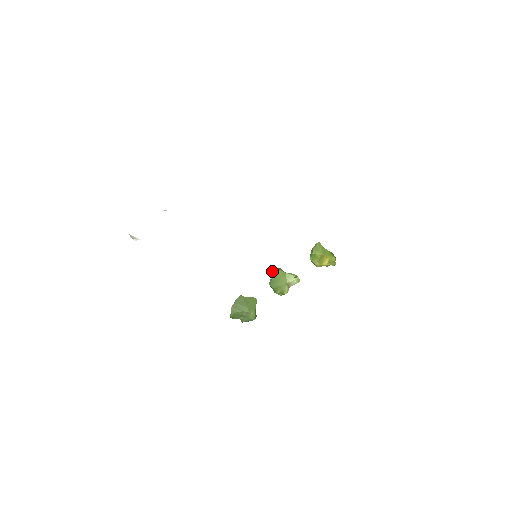
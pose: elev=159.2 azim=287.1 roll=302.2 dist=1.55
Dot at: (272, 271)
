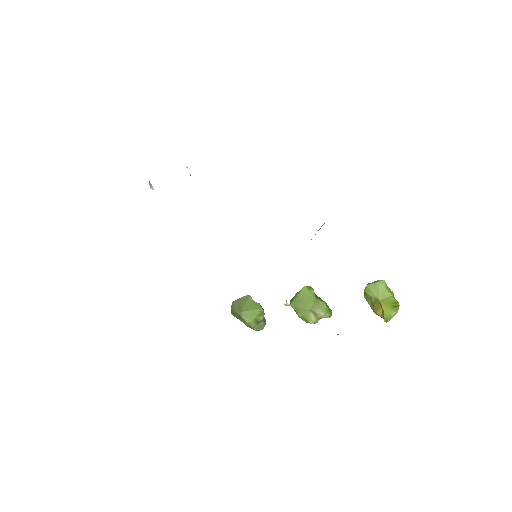
Dot at: occluded
